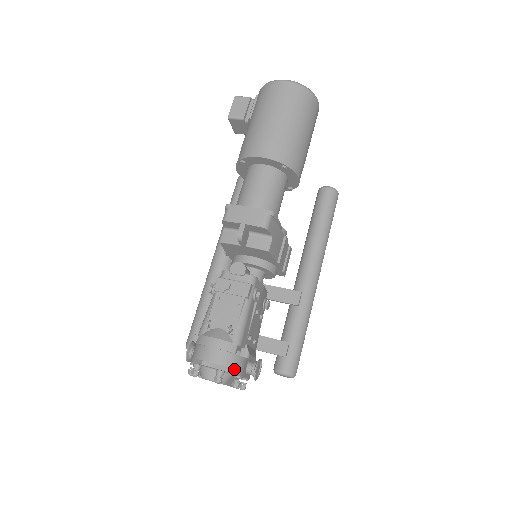
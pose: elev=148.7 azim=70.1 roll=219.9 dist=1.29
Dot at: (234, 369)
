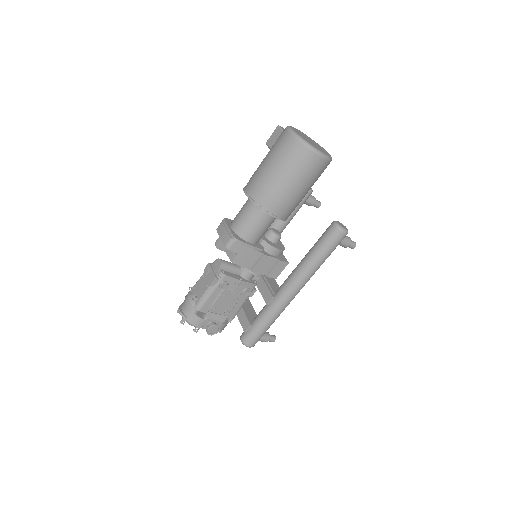
Dot at: (192, 322)
